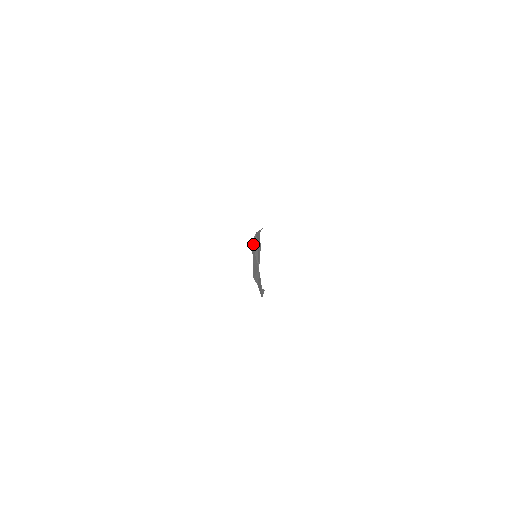
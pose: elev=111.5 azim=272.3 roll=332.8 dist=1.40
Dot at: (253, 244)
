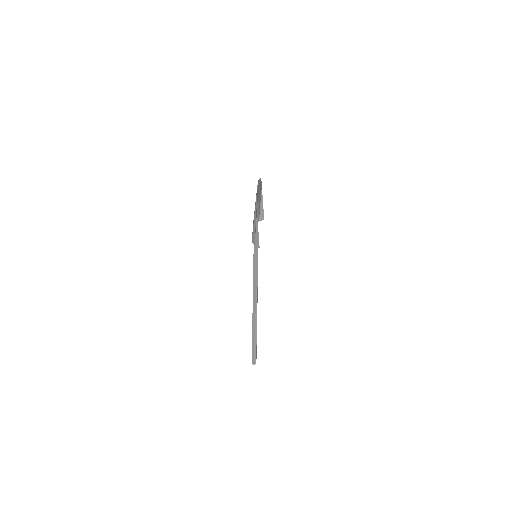
Dot at: occluded
